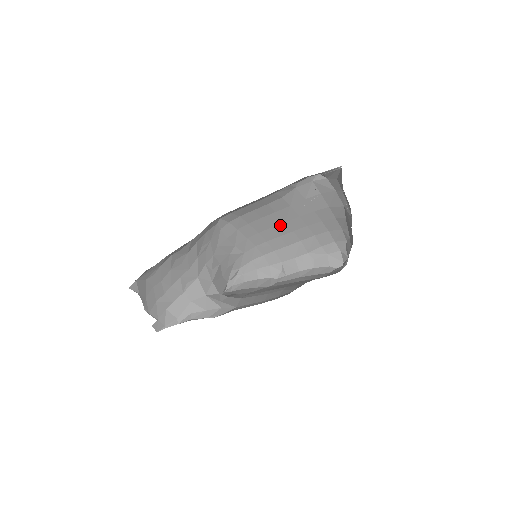
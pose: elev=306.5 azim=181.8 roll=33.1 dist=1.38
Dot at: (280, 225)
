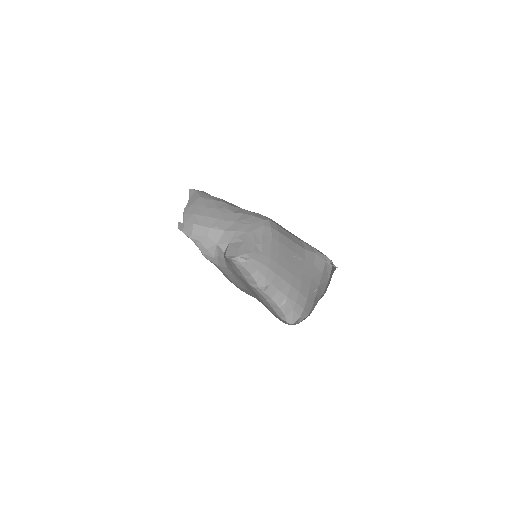
Dot at: (291, 263)
